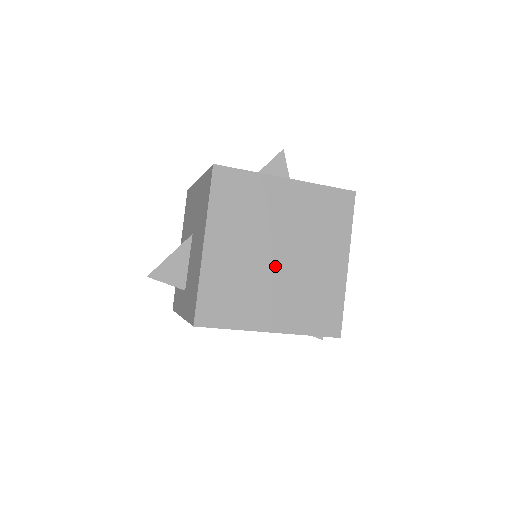
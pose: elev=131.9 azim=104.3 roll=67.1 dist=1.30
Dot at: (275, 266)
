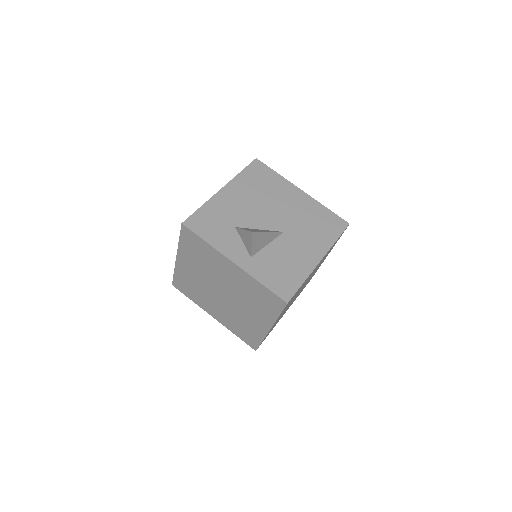
Dot at: (218, 295)
